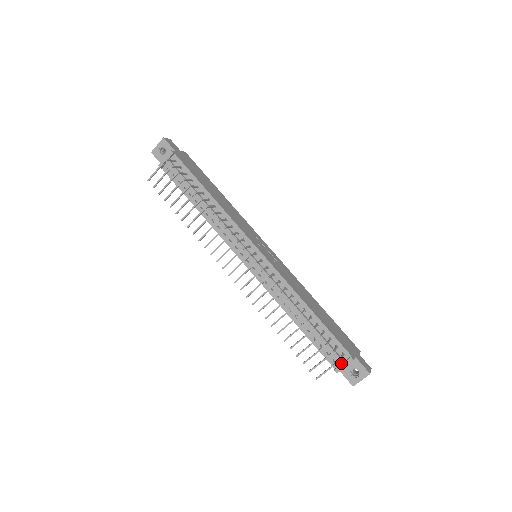
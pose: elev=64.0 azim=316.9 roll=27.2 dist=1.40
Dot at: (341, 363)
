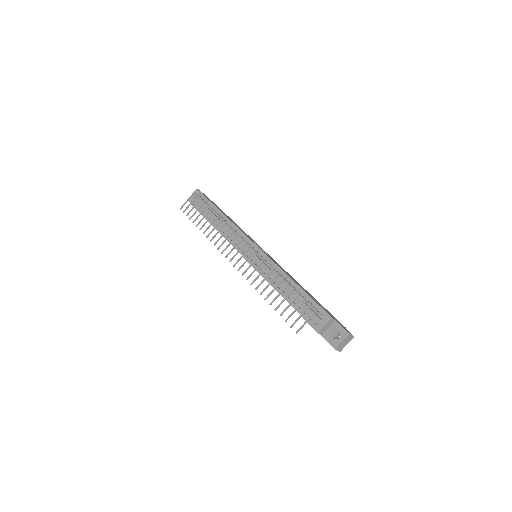
Dot at: (321, 323)
